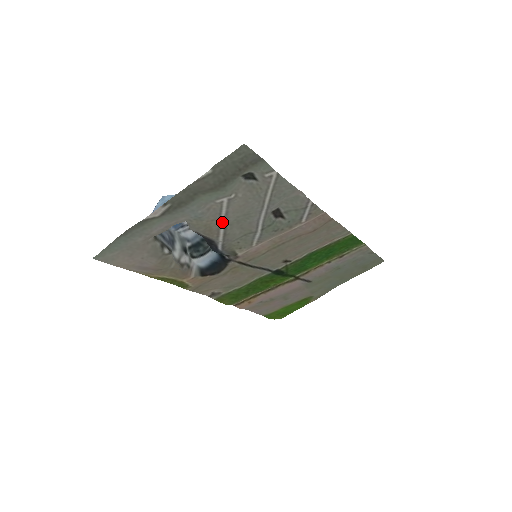
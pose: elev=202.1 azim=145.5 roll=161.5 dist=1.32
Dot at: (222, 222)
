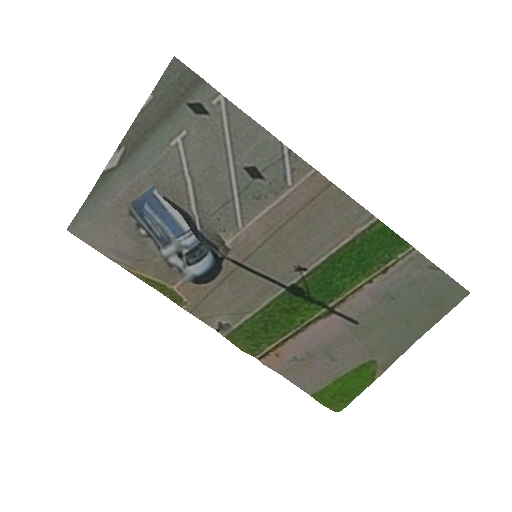
Dot at: (188, 180)
